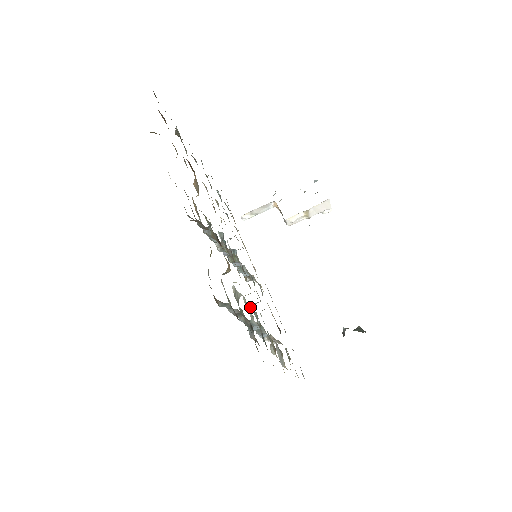
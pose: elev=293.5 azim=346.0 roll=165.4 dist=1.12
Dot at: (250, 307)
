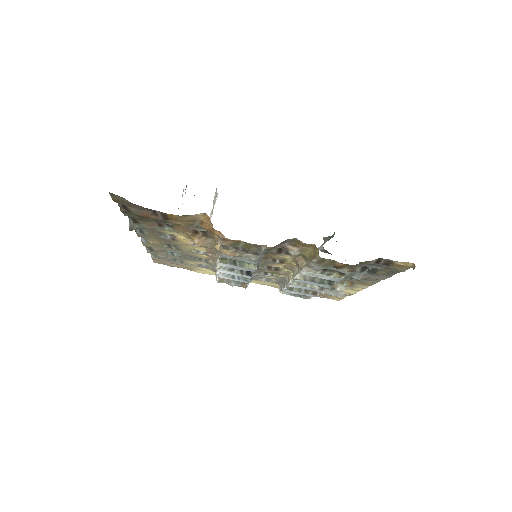
Dot at: occluded
